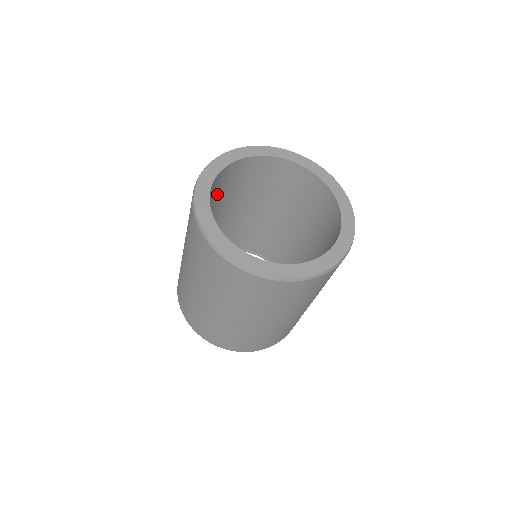
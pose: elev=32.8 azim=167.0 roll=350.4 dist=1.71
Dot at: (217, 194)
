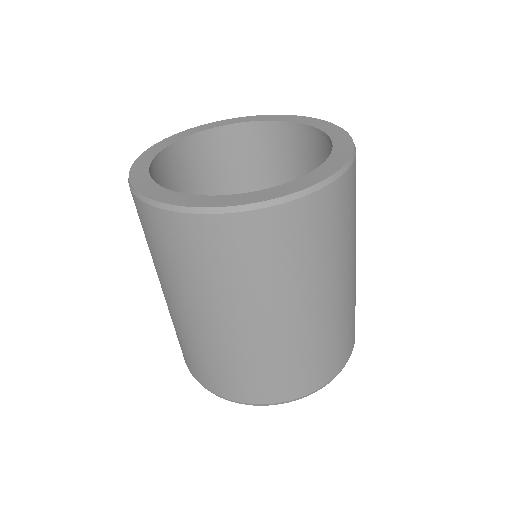
Dot at: (193, 185)
